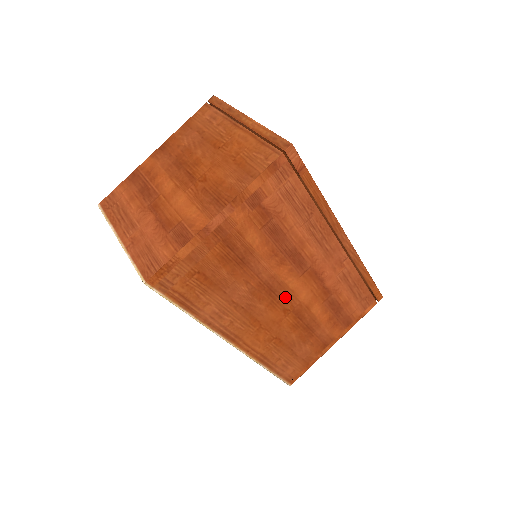
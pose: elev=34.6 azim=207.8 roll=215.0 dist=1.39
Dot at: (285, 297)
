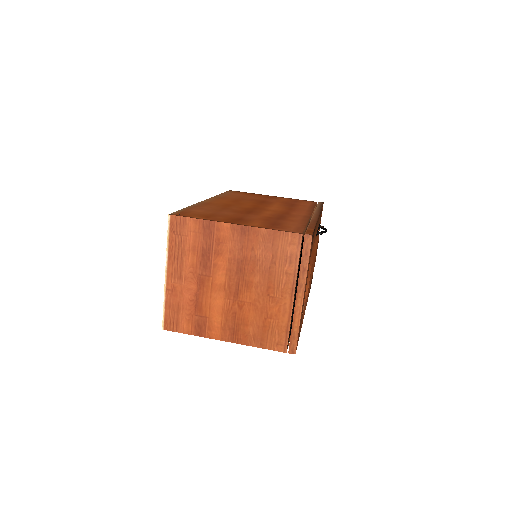
Dot at: occluded
